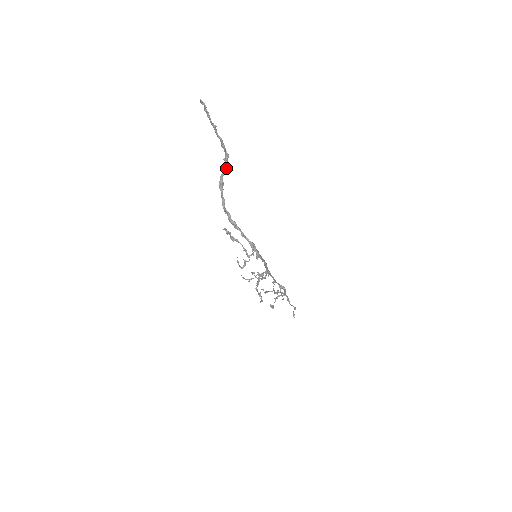
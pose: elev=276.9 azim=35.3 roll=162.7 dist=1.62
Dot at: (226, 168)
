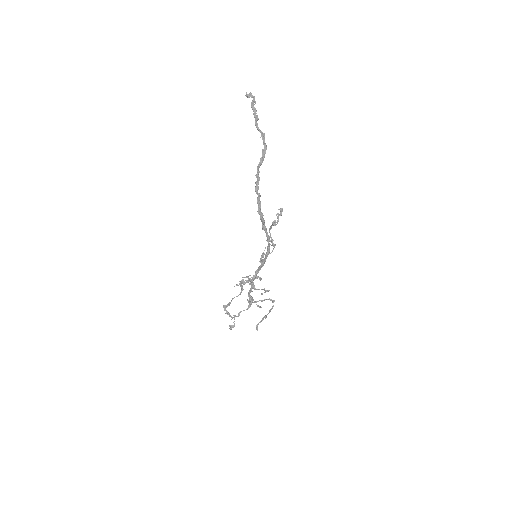
Dot at: occluded
